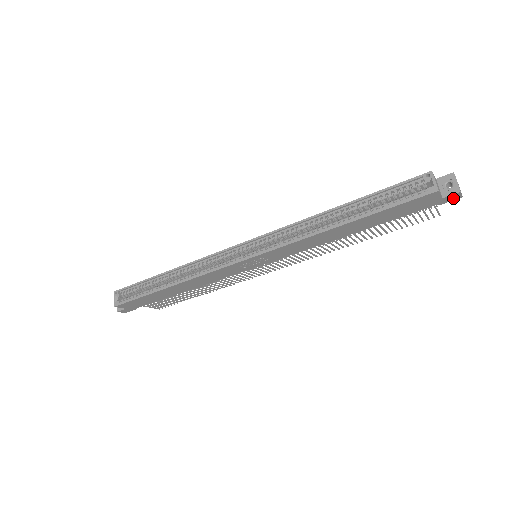
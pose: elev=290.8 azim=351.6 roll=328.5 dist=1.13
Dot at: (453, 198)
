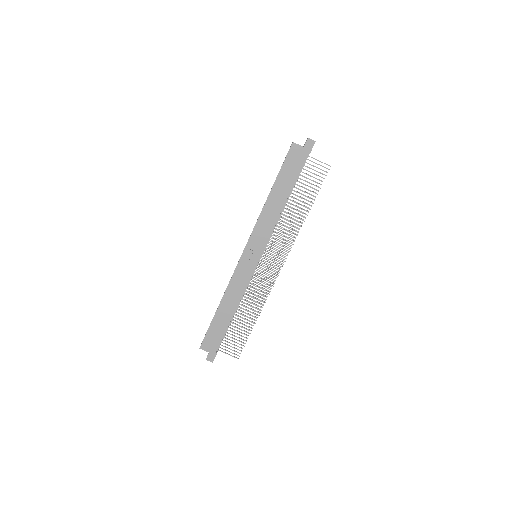
Dot at: (311, 145)
